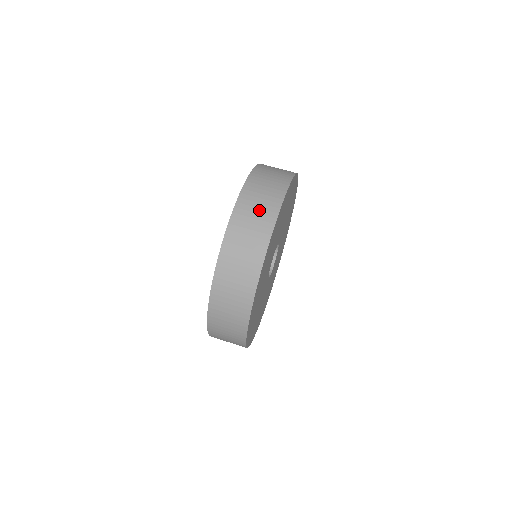
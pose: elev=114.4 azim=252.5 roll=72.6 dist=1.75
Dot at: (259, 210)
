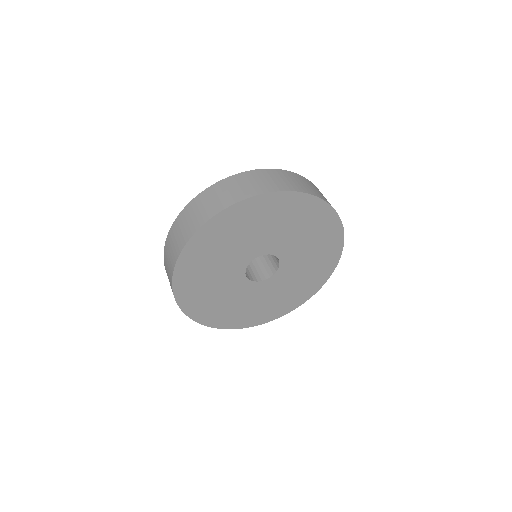
Dot at: (207, 205)
